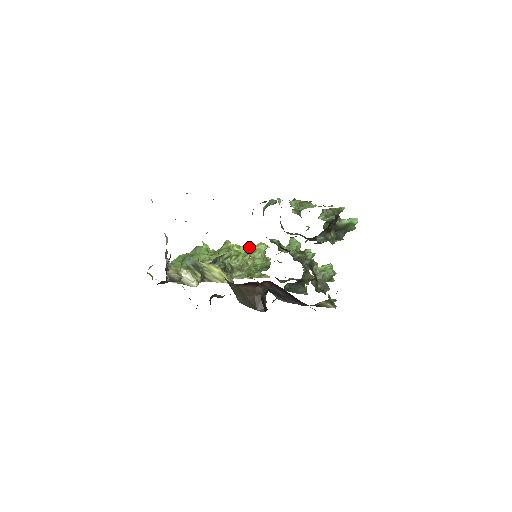
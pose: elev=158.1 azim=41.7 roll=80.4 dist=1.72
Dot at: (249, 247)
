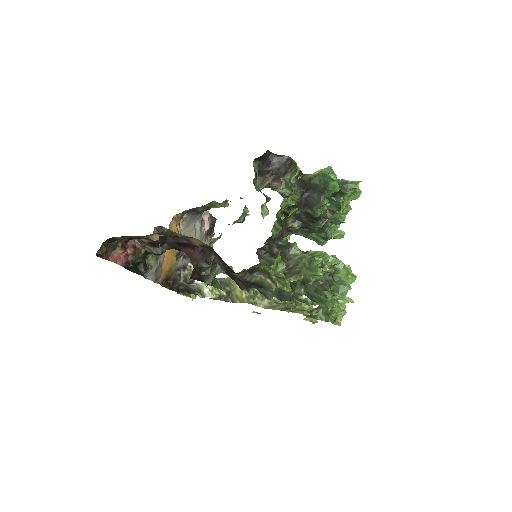
Dot at: occluded
